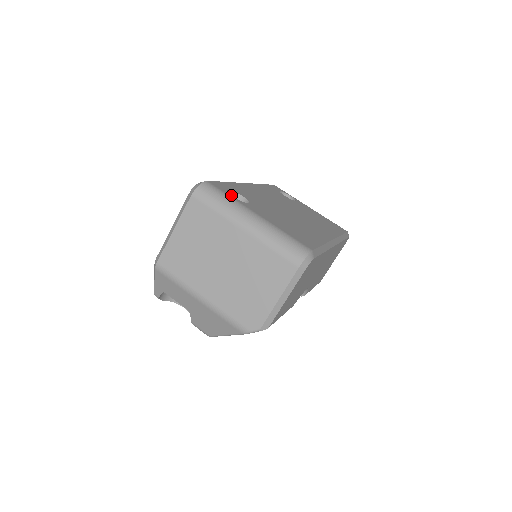
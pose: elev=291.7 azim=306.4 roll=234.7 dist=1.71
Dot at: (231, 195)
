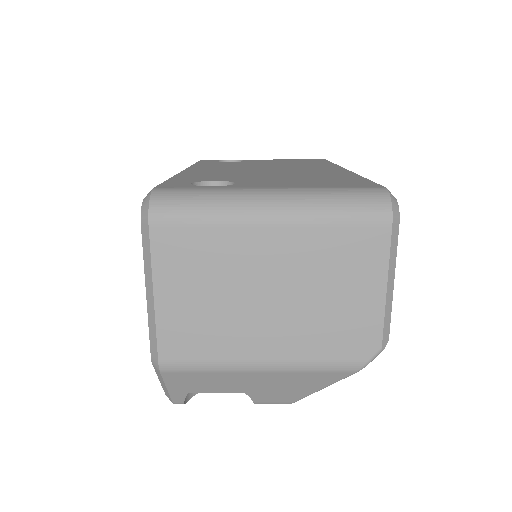
Dot at: (206, 186)
